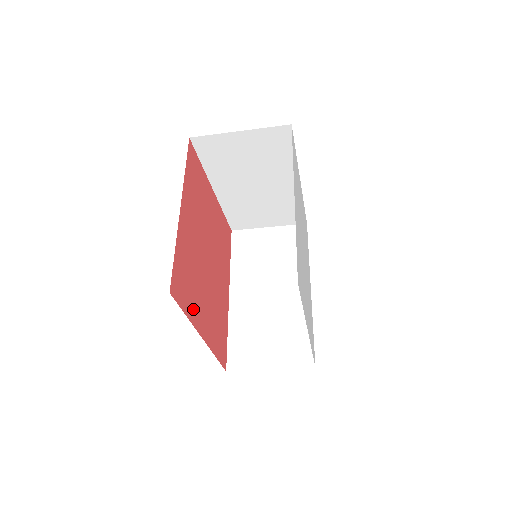
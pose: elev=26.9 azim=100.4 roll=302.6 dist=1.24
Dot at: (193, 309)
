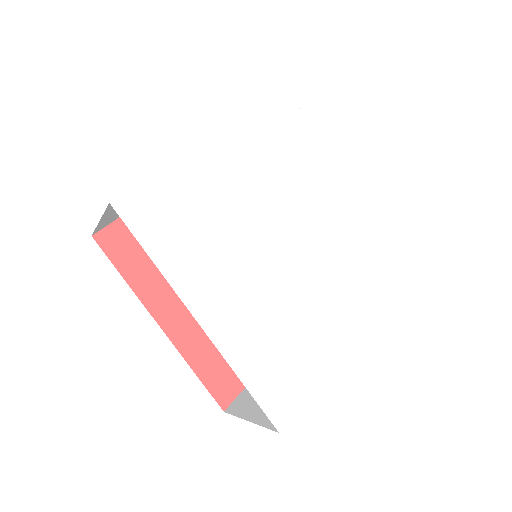
Dot at: (148, 283)
